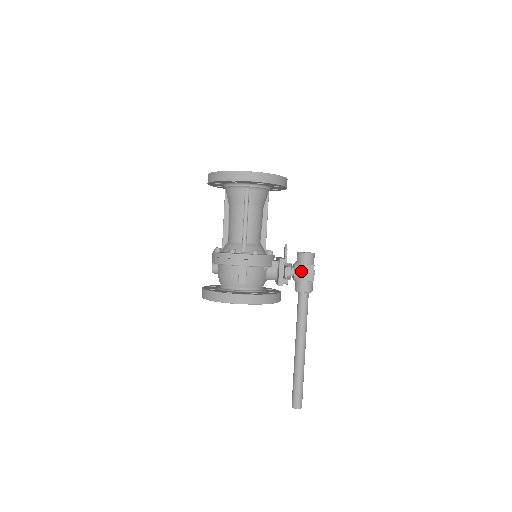
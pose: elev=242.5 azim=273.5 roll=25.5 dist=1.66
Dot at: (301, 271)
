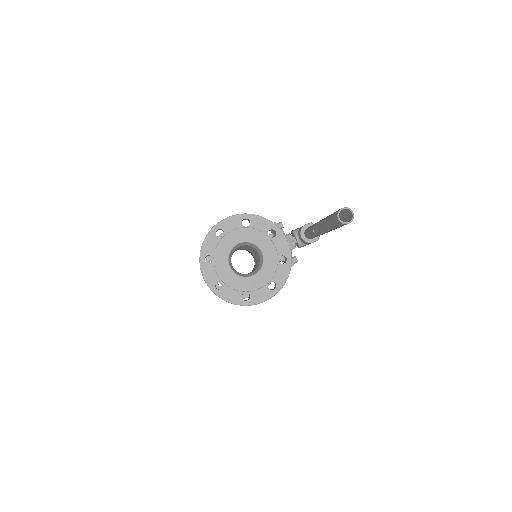
Dot at: occluded
